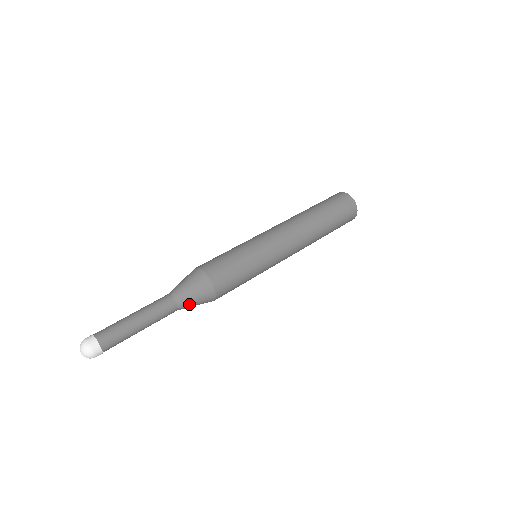
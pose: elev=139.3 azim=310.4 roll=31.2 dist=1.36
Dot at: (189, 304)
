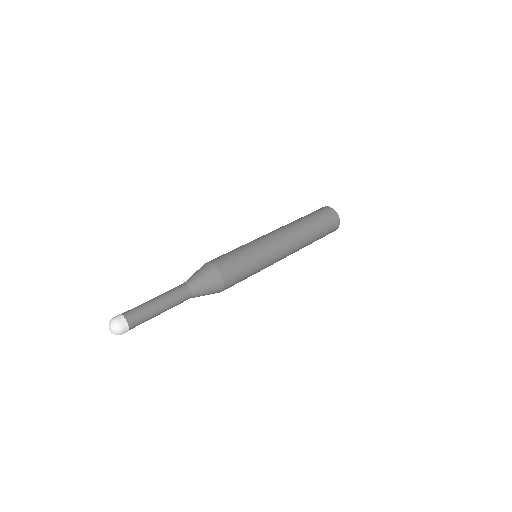
Dot at: (201, 290)
